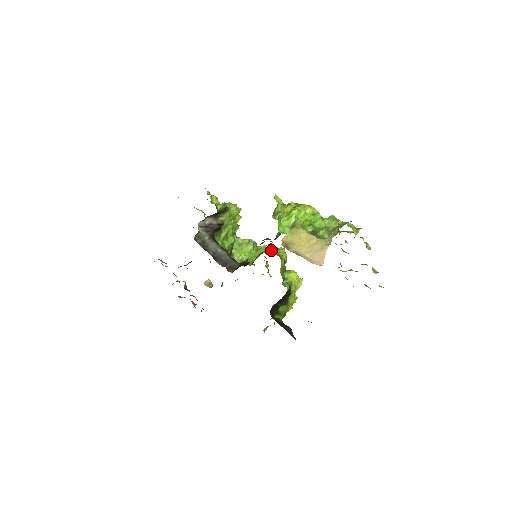
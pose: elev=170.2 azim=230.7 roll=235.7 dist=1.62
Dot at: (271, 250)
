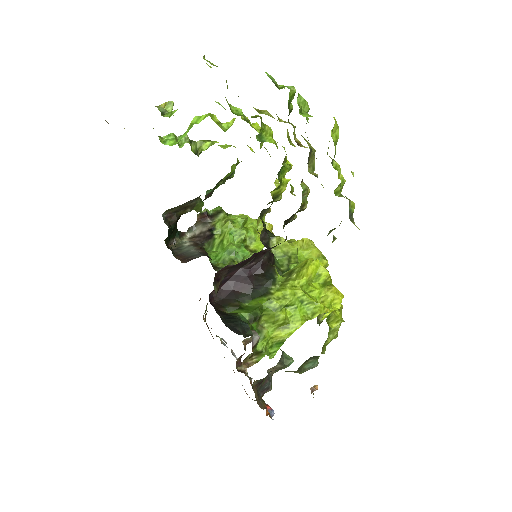
Dot at: occluded
